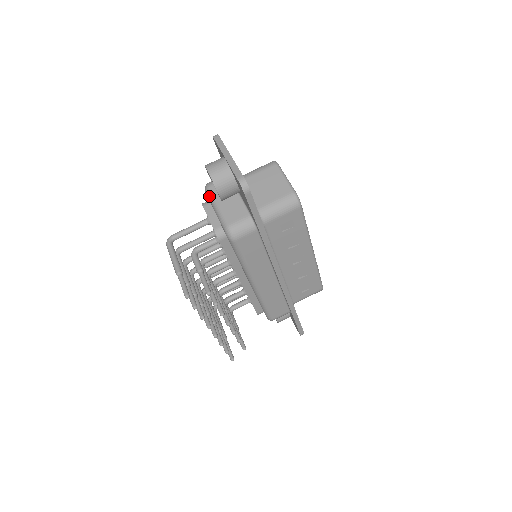
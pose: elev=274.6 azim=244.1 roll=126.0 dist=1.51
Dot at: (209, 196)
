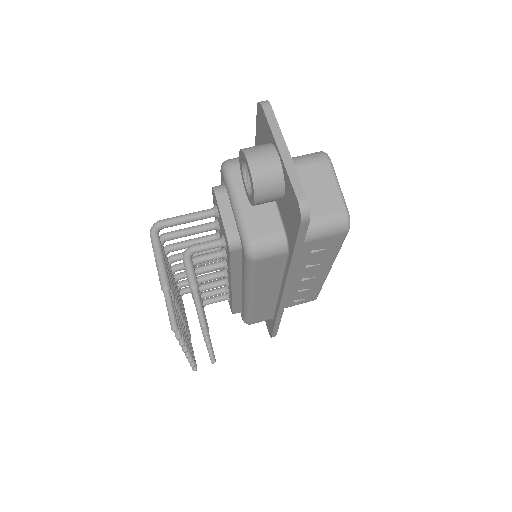
Dot at: (228, 183)
